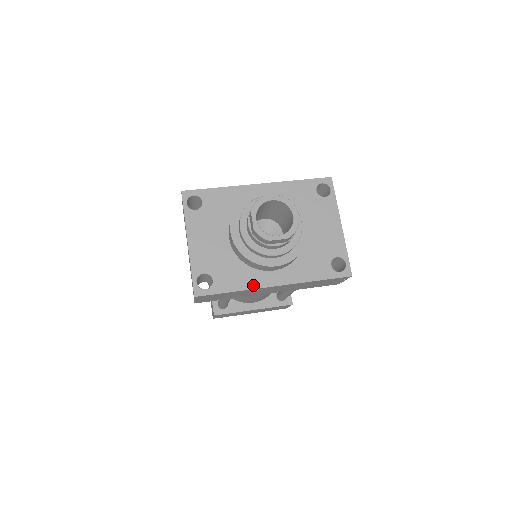
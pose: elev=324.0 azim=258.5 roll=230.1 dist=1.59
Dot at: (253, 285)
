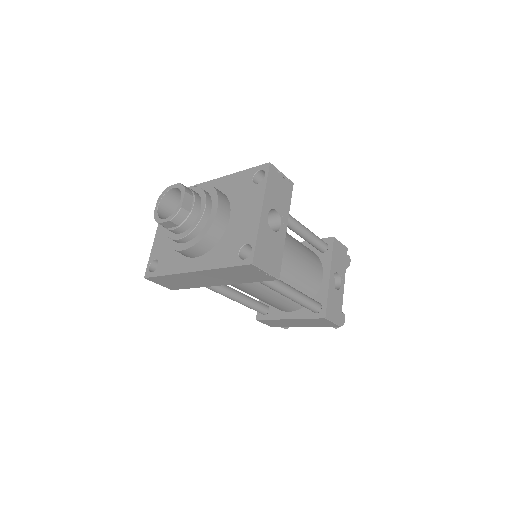
Dot at: (178, 270)
